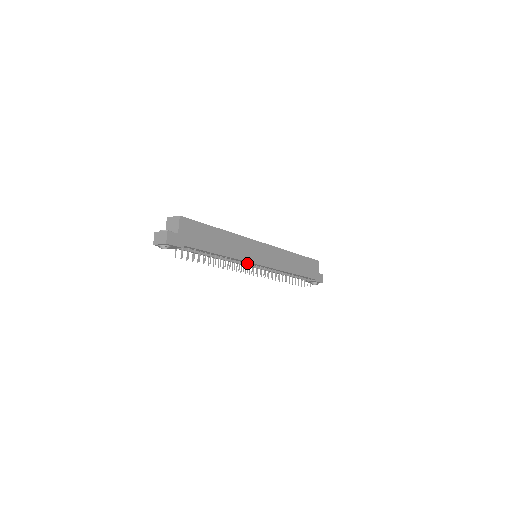
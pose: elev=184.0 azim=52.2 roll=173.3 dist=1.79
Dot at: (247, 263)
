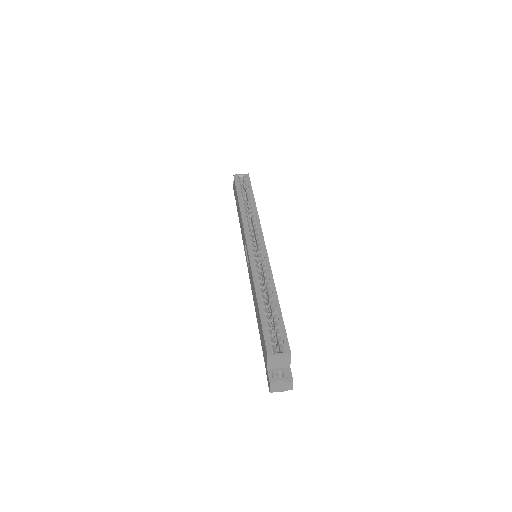
Dot at: occluded
